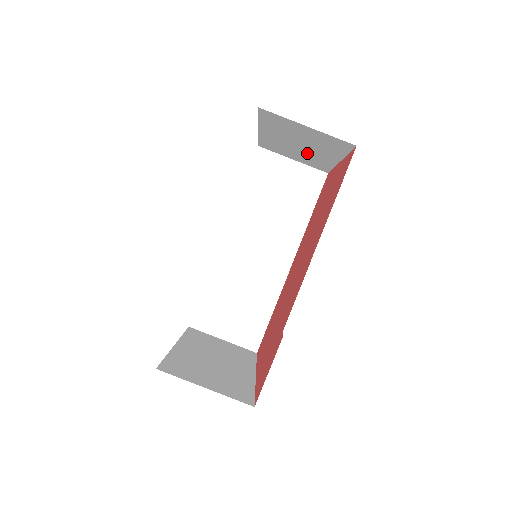
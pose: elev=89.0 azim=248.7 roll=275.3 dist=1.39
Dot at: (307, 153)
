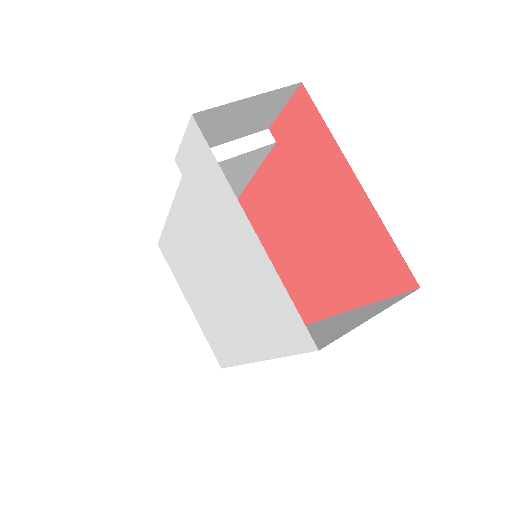
Dot at: occluded
